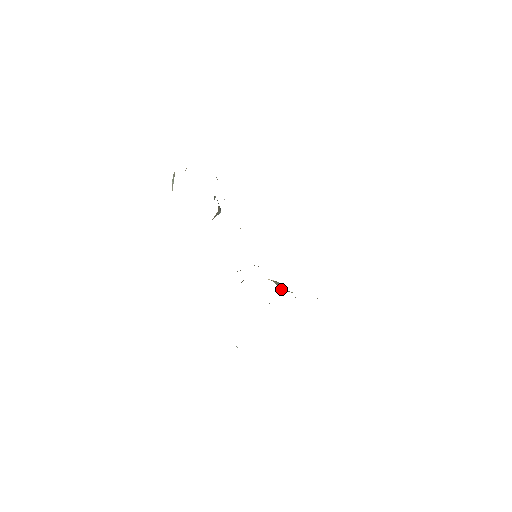
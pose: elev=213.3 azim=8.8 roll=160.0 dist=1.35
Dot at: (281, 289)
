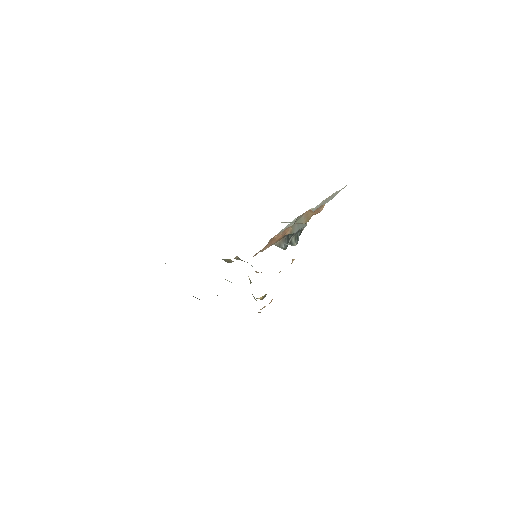
Dot at: occluded
